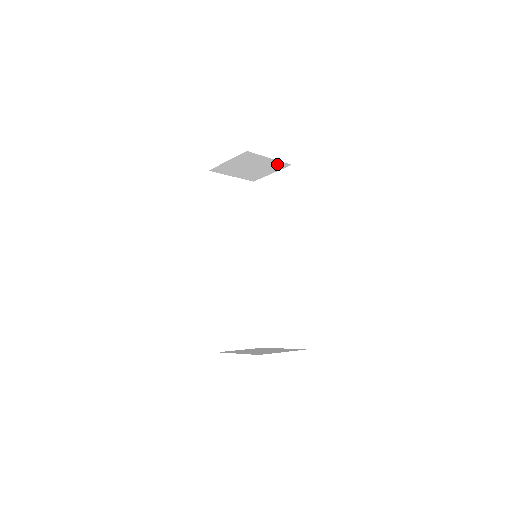
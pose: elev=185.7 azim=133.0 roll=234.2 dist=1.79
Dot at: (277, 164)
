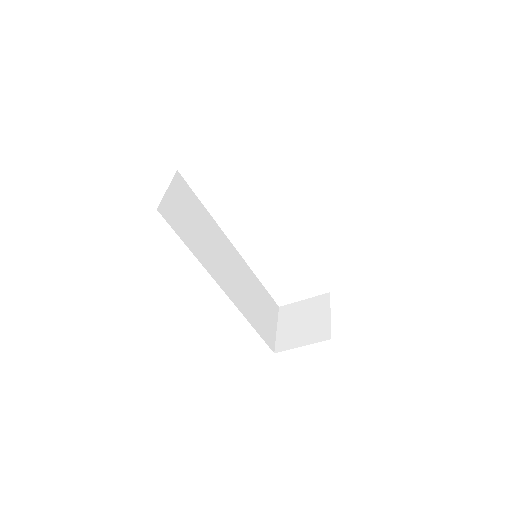
Dot at: occluded
